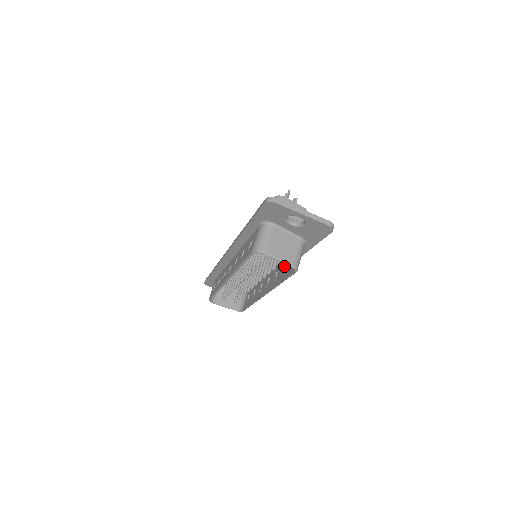
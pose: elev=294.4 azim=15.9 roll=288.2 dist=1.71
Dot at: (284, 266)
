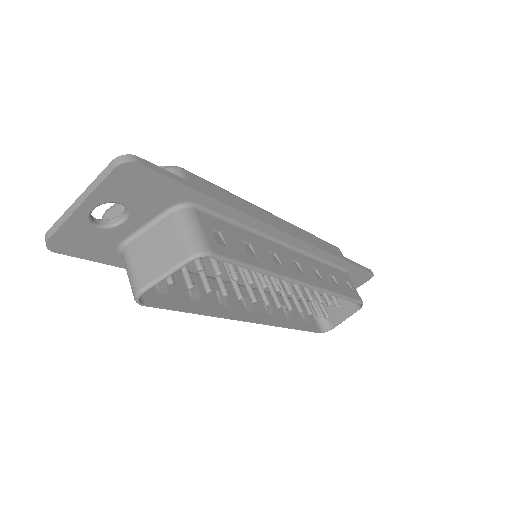
Dot at: occluded
